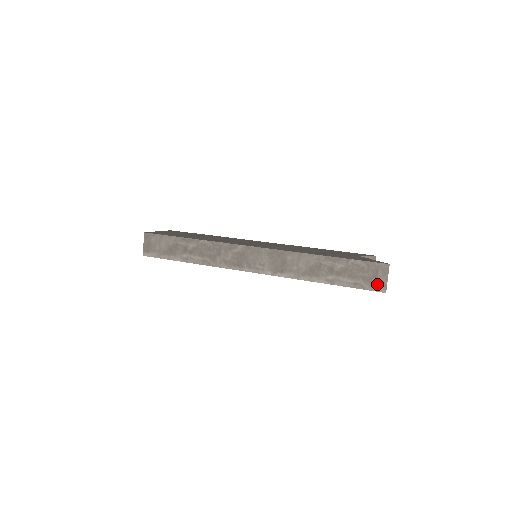
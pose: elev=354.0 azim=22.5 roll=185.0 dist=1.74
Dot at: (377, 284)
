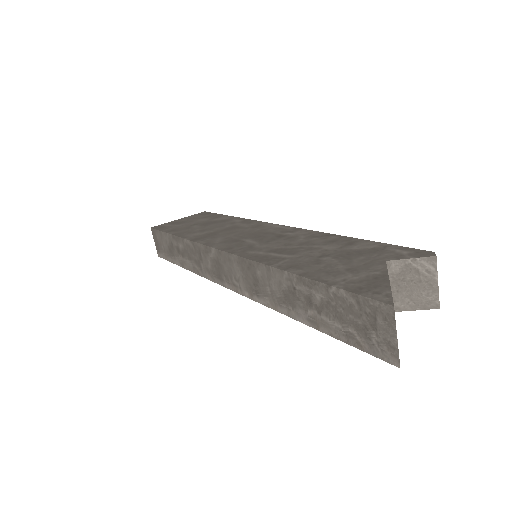
Dot at: (381, 345)
